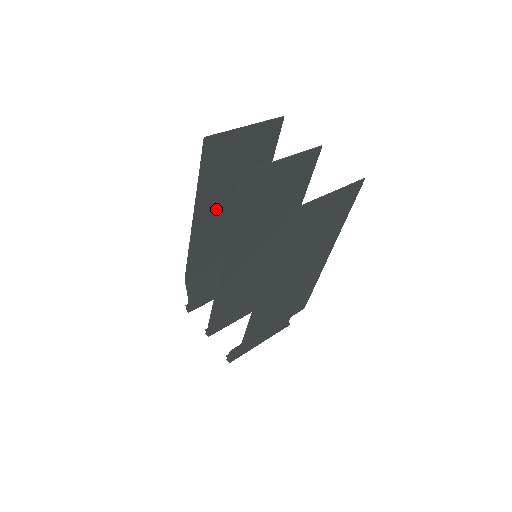
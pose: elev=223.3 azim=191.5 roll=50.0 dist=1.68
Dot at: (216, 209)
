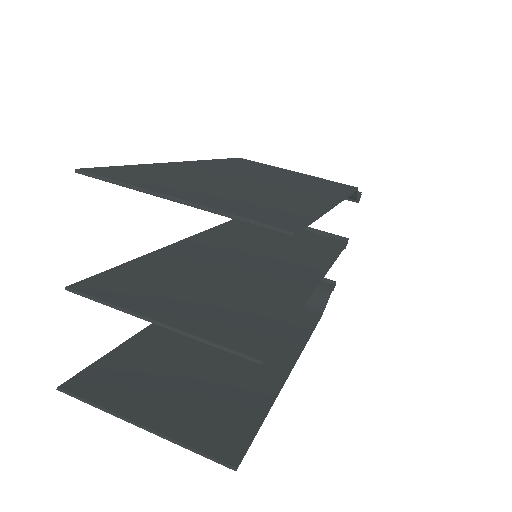
Dot at: occluded
